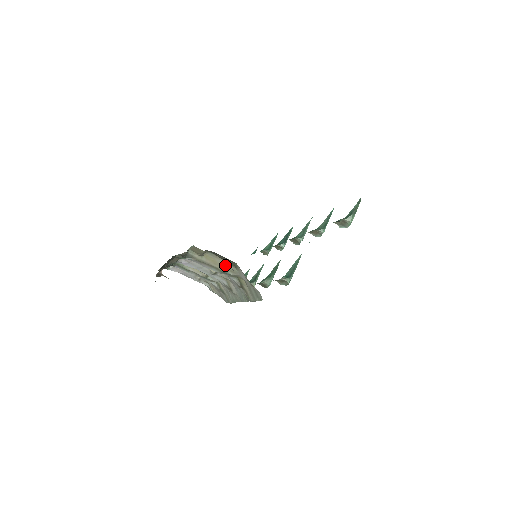
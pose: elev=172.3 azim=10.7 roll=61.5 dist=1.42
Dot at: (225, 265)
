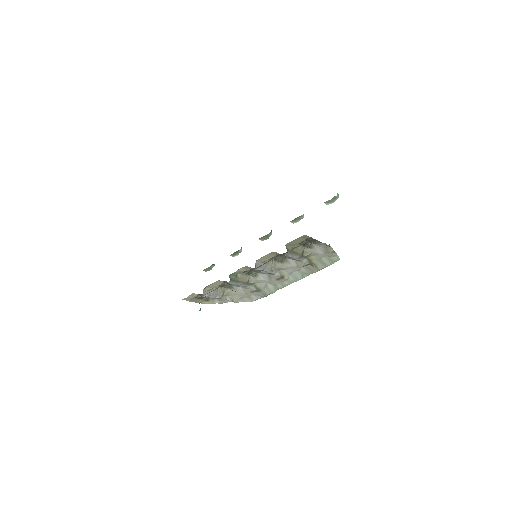
Dot at: (303, 249)
